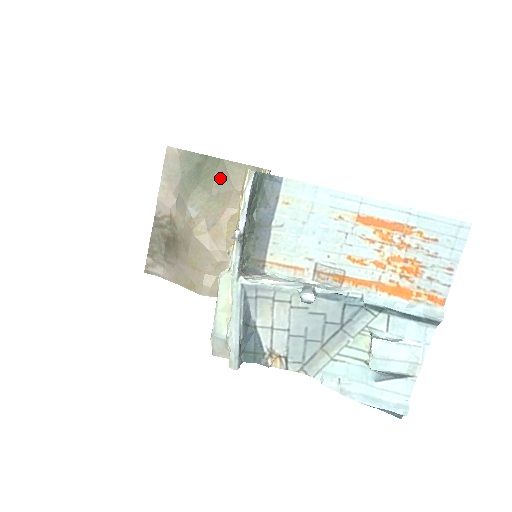
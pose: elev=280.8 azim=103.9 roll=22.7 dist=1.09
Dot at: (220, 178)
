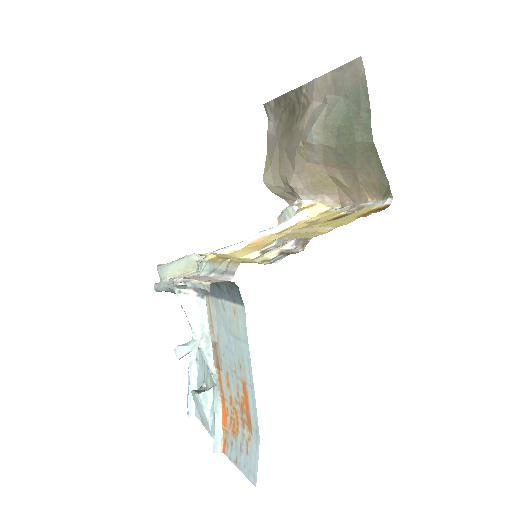
Dot at: (354, 150)
